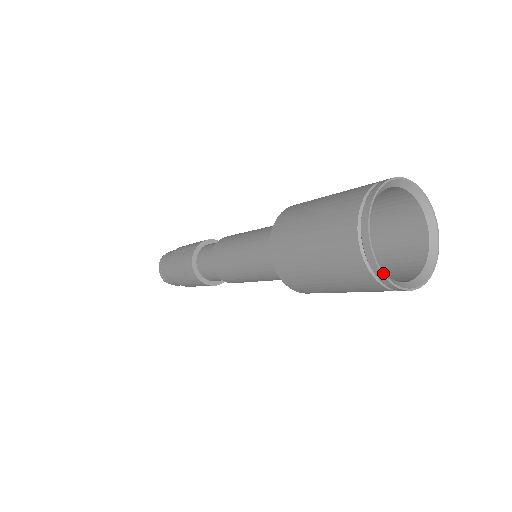
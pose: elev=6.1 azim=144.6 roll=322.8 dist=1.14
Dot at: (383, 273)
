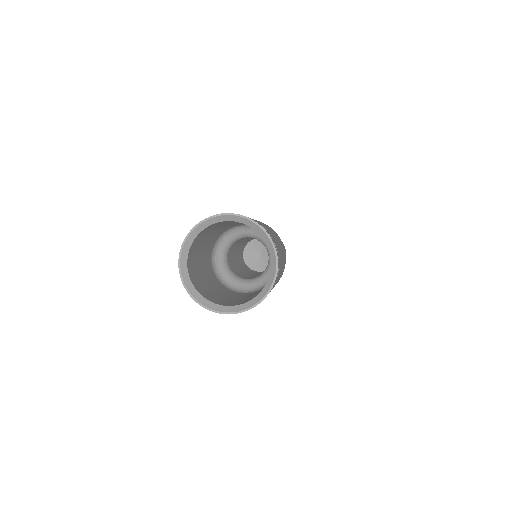
Dot at: (203, 306)
